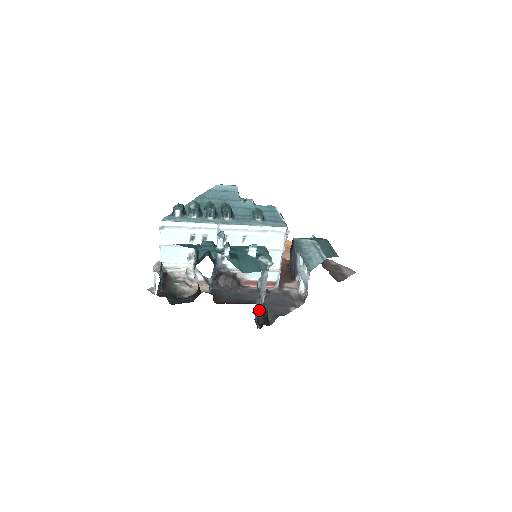
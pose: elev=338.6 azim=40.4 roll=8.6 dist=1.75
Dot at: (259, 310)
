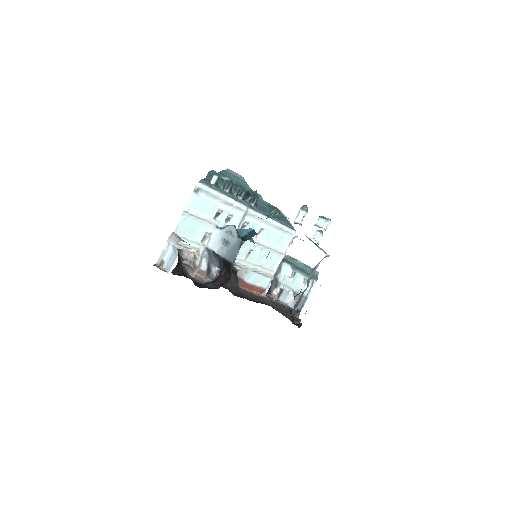
Dot at: (295, 307)
